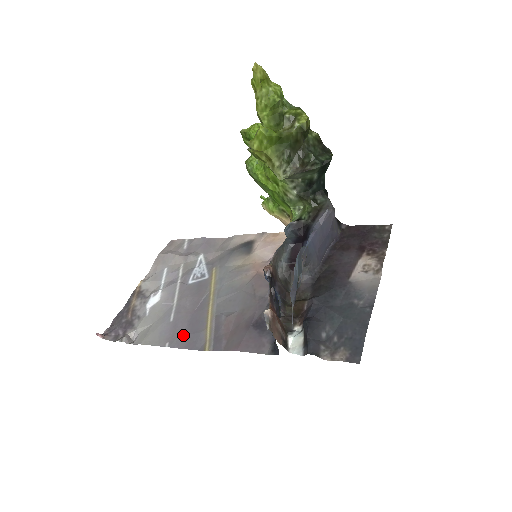
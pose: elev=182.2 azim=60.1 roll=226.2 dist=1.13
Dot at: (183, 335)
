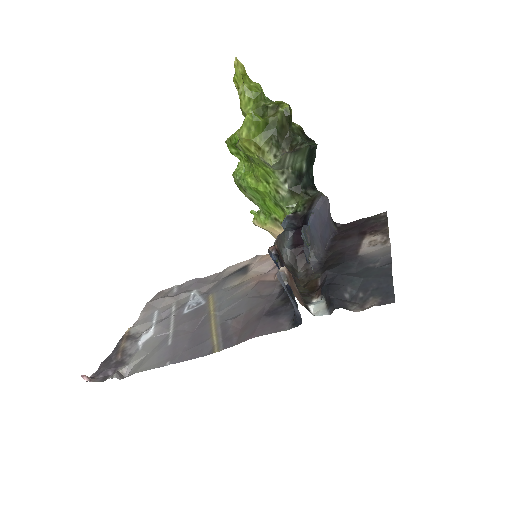
Dot at: (185, 350)
